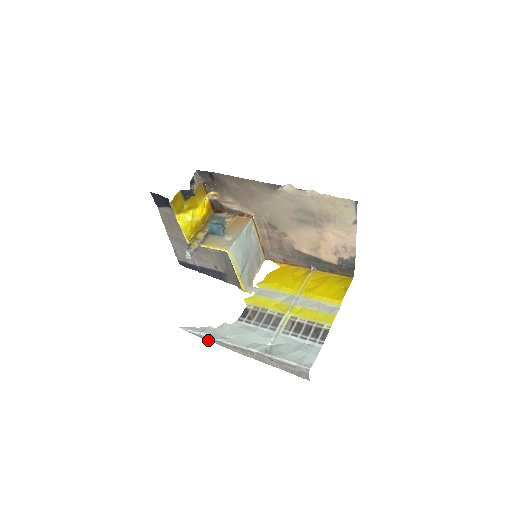
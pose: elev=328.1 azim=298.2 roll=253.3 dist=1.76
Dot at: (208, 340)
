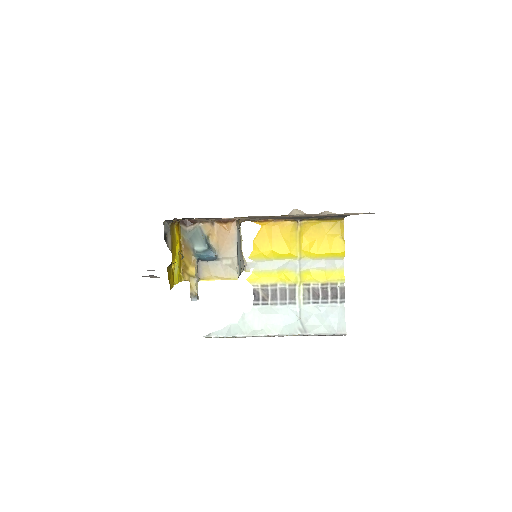
Dot at: (239, 337)
